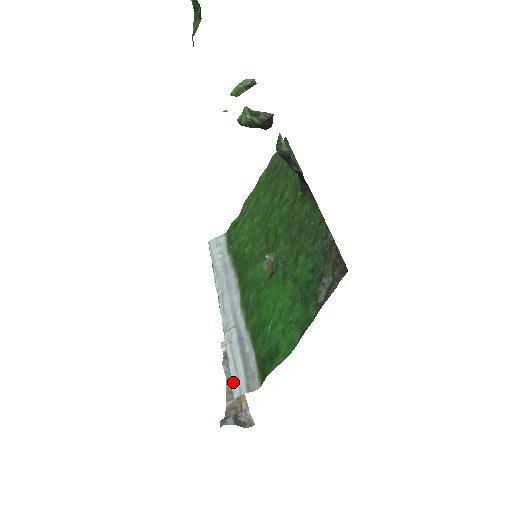
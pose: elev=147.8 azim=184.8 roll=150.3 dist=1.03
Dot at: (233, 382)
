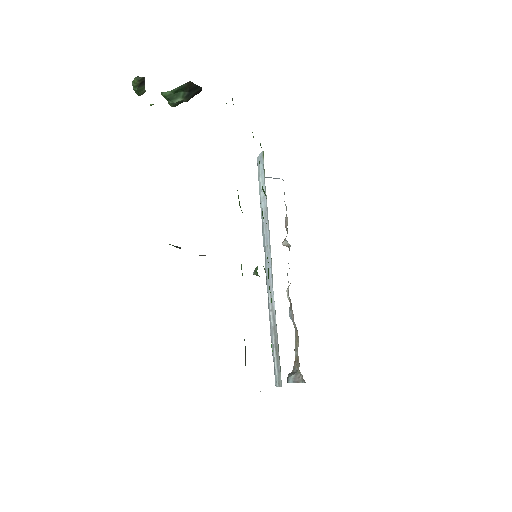
Dot at: (274, 370)
